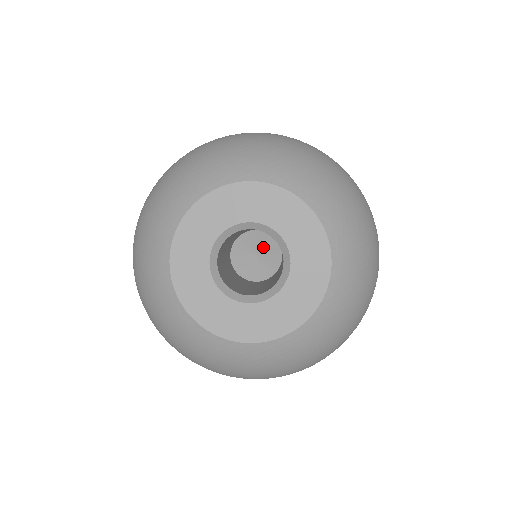
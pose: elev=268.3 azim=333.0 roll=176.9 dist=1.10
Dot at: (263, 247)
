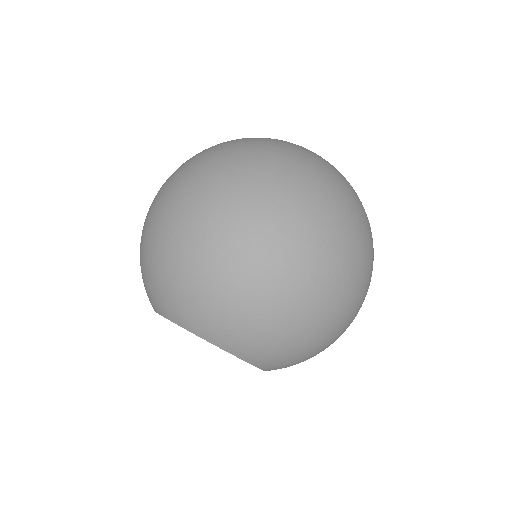
Dot at: occluded
